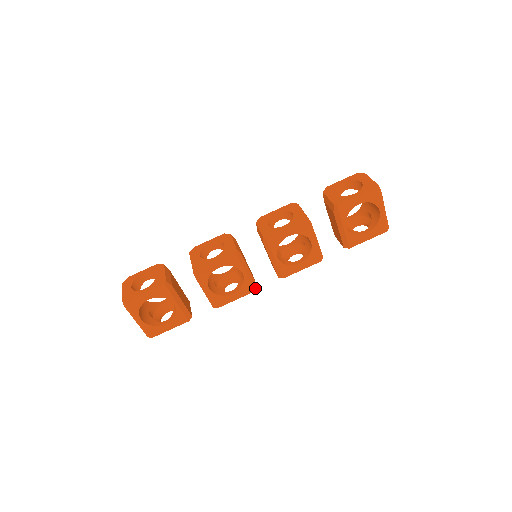
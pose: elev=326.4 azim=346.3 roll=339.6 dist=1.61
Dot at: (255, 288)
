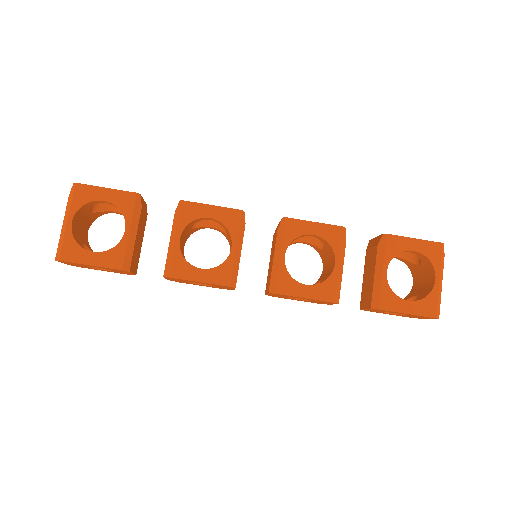
Dot at: (232, 284)
